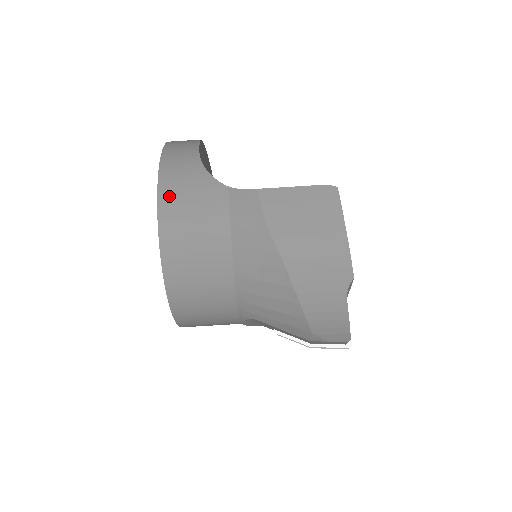
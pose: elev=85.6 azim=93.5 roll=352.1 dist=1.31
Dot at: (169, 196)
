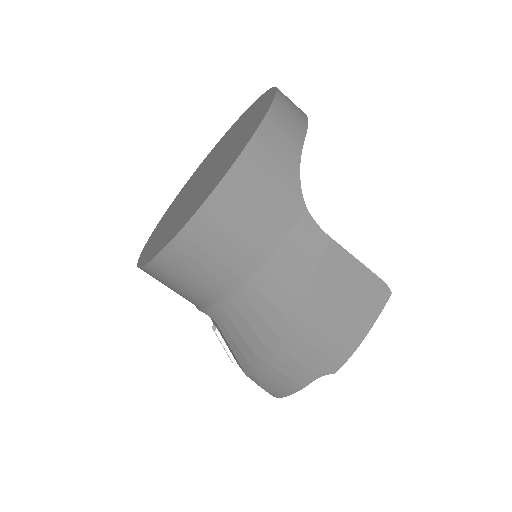
Dot at: (248, 169)
